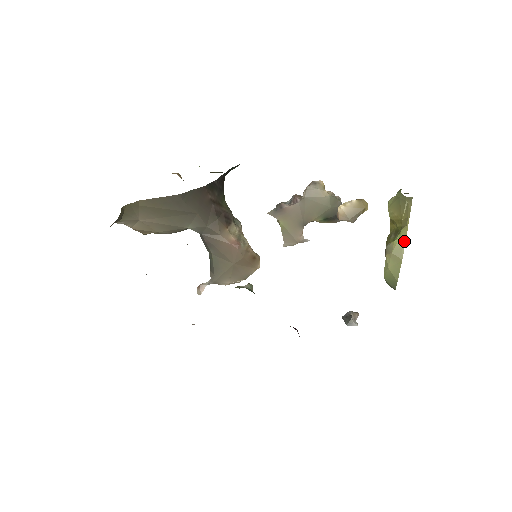
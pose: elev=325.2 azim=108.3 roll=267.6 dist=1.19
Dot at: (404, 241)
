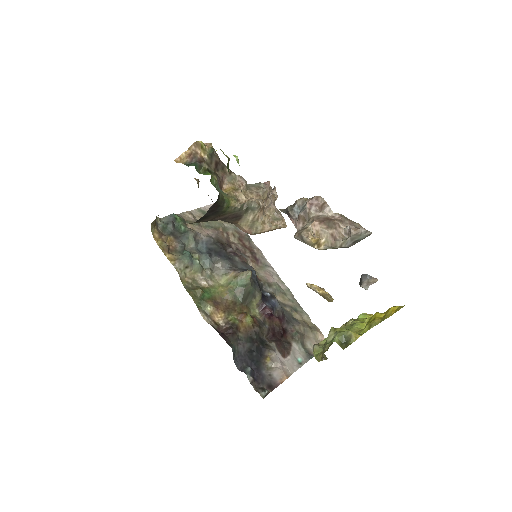
Dot at: occluded
